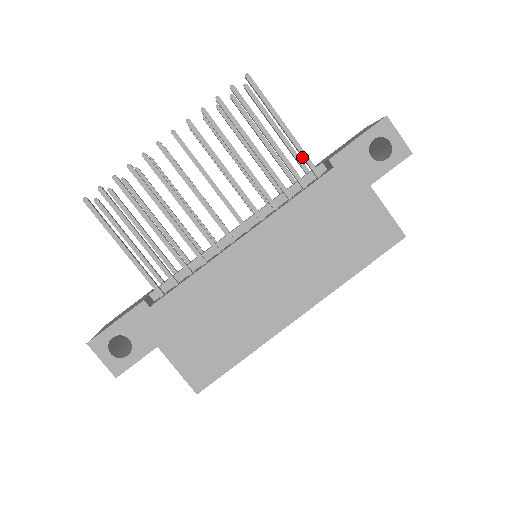
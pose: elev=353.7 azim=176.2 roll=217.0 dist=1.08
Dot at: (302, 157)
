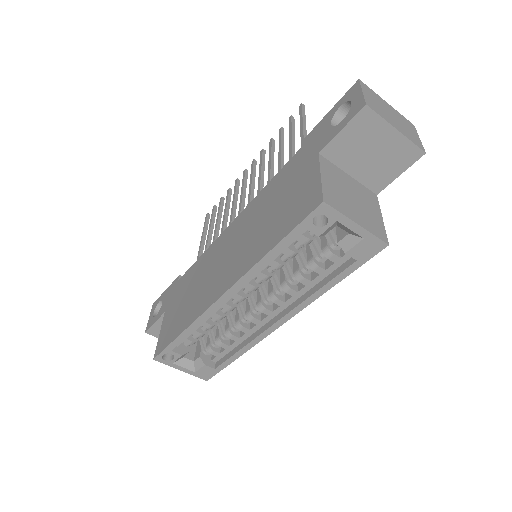
Dot at: occluded
